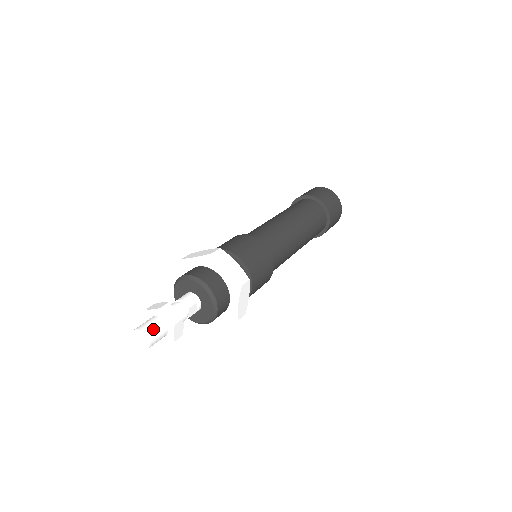
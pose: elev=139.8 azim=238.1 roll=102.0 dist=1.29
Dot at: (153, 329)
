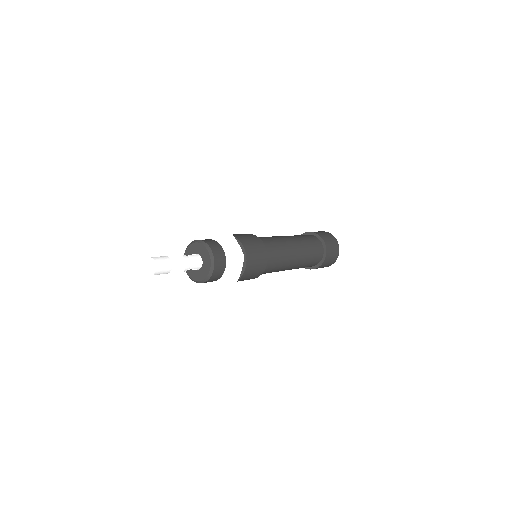
Dot at: (162, 270)
